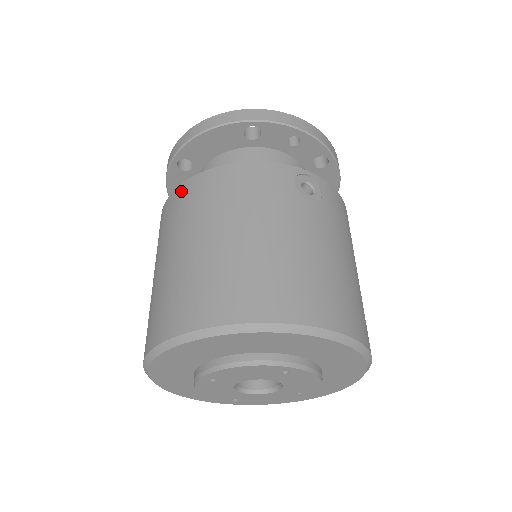
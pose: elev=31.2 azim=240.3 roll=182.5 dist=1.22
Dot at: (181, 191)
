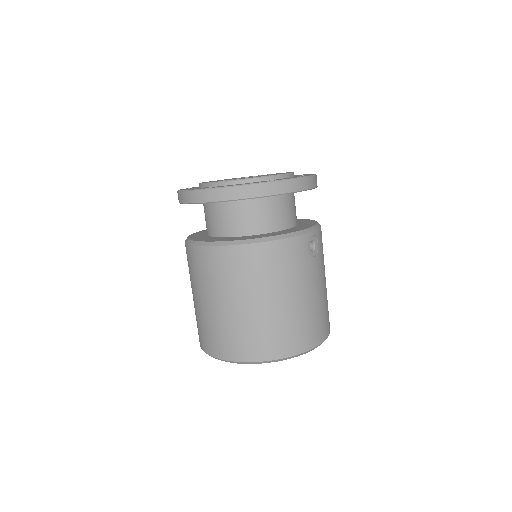
Dot at: (228, 254)
